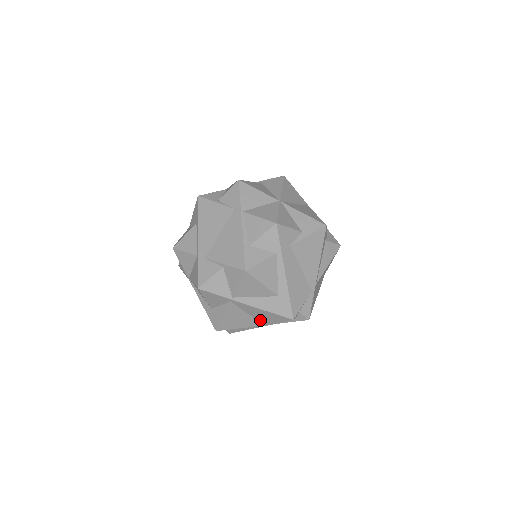
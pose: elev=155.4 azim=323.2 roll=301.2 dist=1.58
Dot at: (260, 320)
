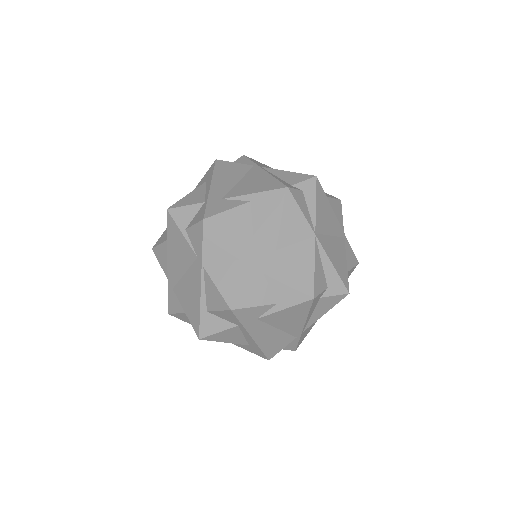
Dot at: occluded
